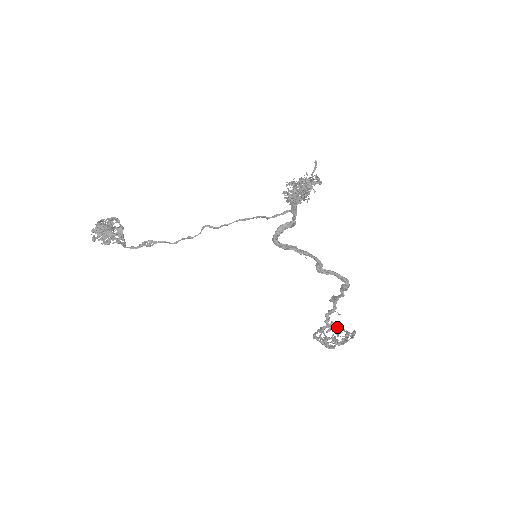
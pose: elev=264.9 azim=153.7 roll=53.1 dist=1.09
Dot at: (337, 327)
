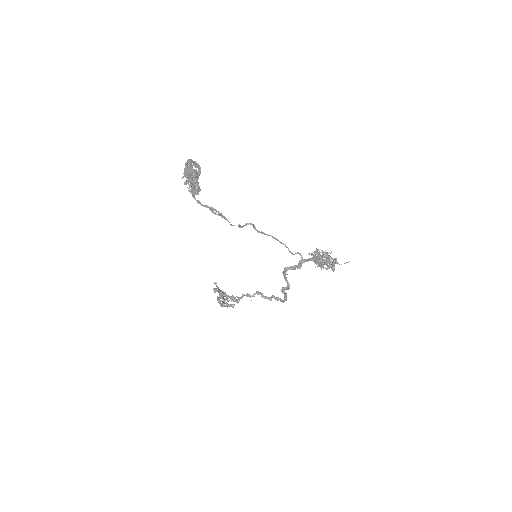
Dot at: occluded
